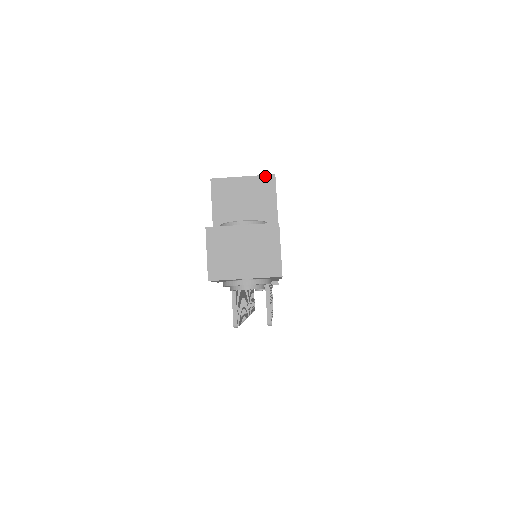
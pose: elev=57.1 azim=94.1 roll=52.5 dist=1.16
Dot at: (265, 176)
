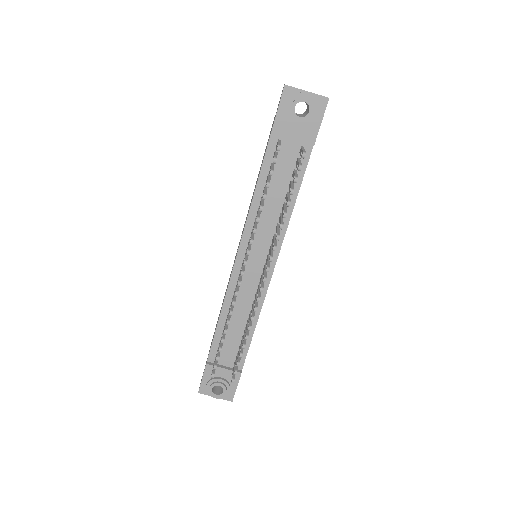
Dot at: occluded
